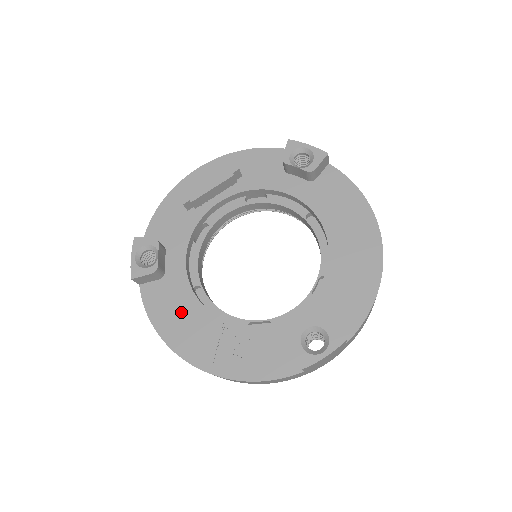
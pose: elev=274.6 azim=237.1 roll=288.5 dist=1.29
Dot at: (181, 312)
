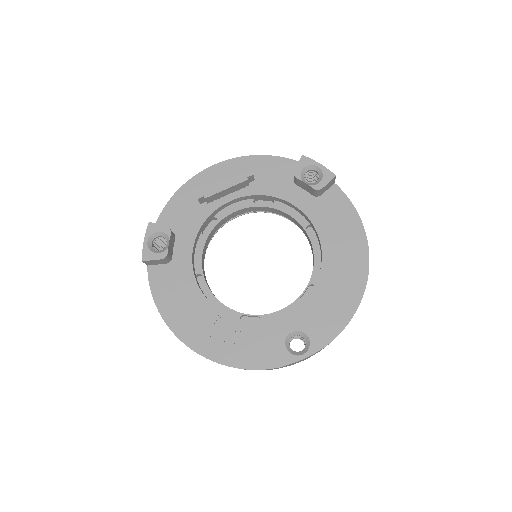
Dot at: (183, 297)
